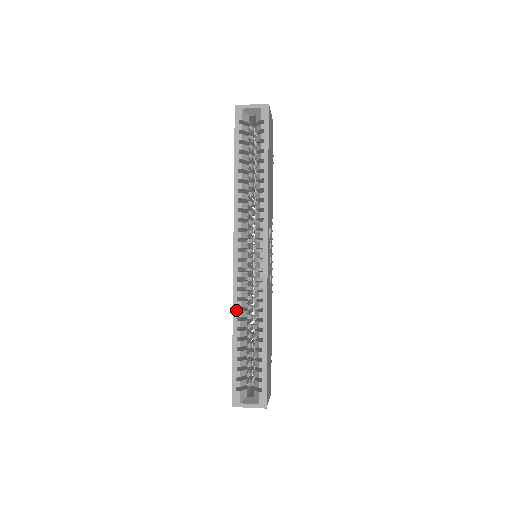
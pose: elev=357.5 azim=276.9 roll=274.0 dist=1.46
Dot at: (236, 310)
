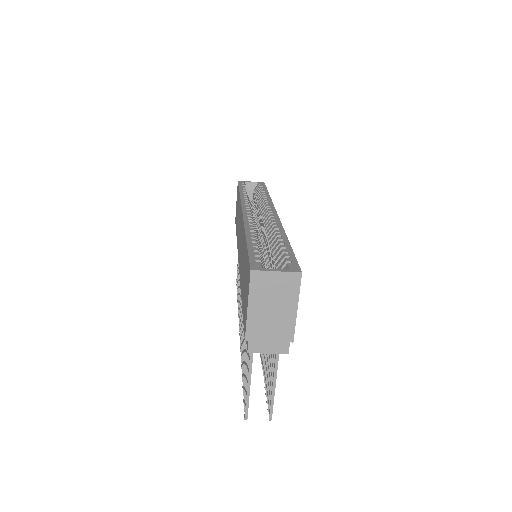
Dot at: (248, 227)
